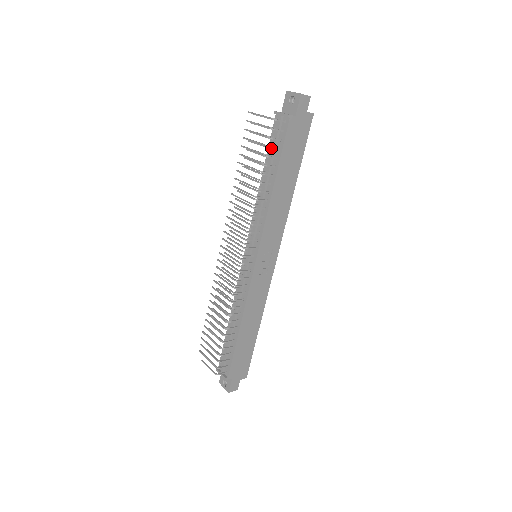
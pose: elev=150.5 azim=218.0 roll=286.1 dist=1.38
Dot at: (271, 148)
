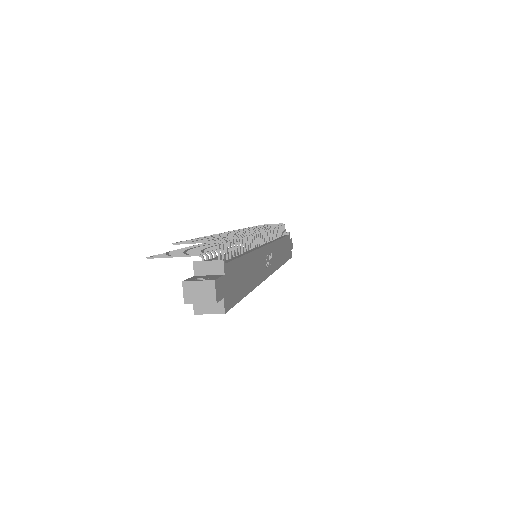
Dot at: occluded
